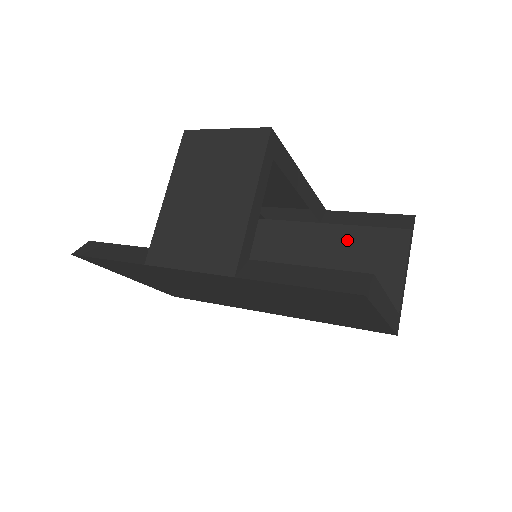
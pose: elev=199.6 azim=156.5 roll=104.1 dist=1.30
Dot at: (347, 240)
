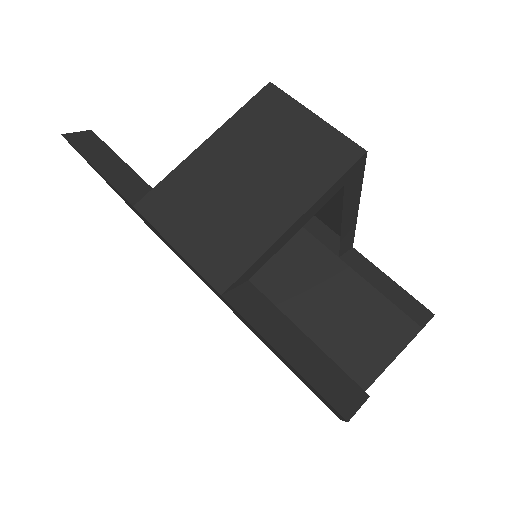
Dot at: (354, 294)
